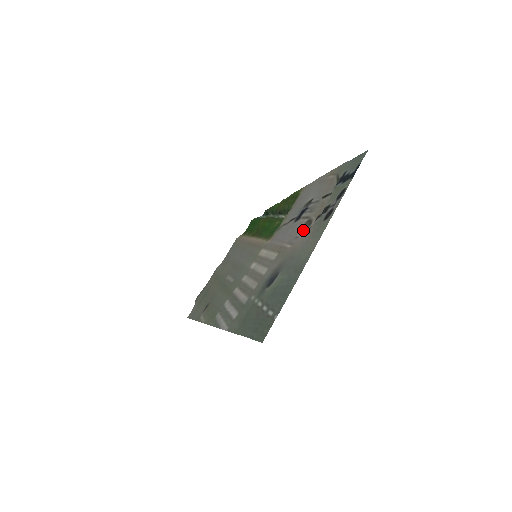
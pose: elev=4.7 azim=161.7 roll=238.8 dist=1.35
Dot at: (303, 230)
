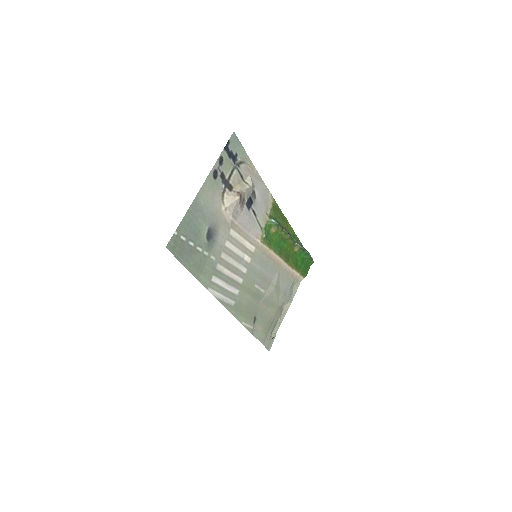
Dot at: (241, 206)
